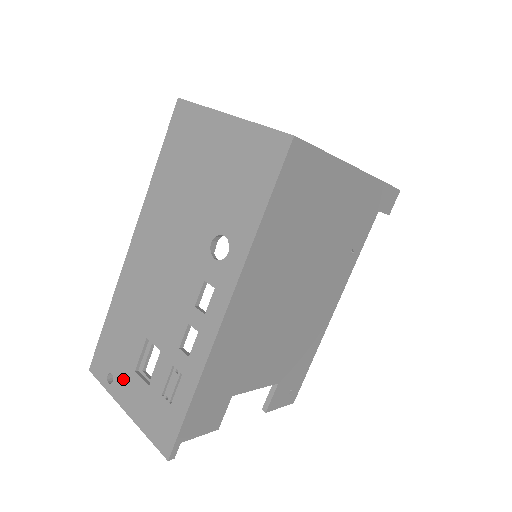
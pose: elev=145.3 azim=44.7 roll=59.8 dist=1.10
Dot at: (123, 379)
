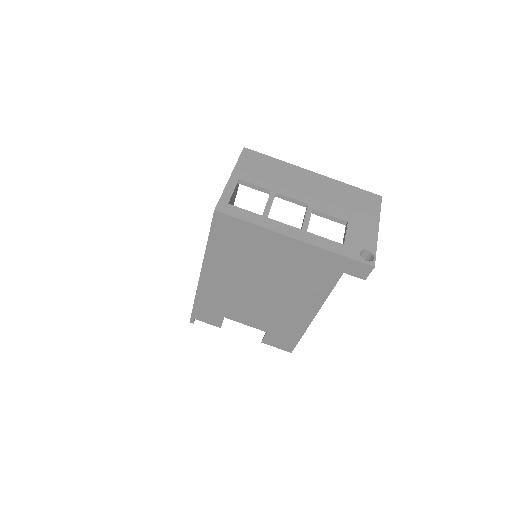
Dot at: occluded
